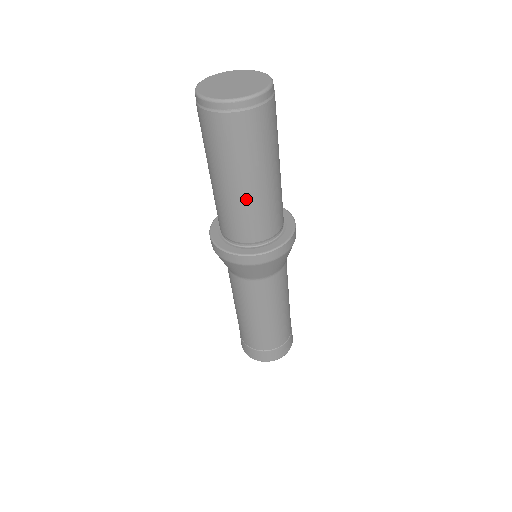
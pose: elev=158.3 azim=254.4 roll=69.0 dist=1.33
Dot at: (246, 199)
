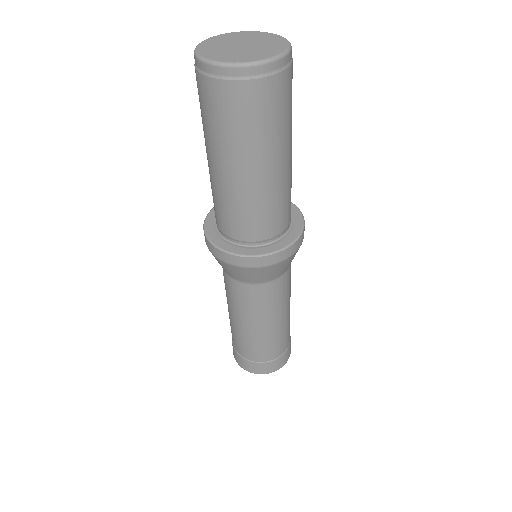
Dot at: (277, 183)
